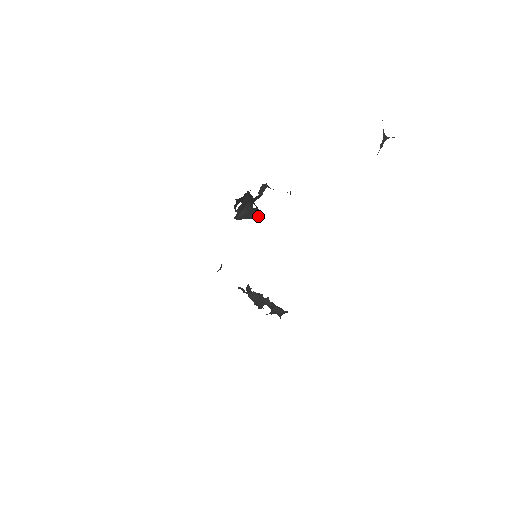
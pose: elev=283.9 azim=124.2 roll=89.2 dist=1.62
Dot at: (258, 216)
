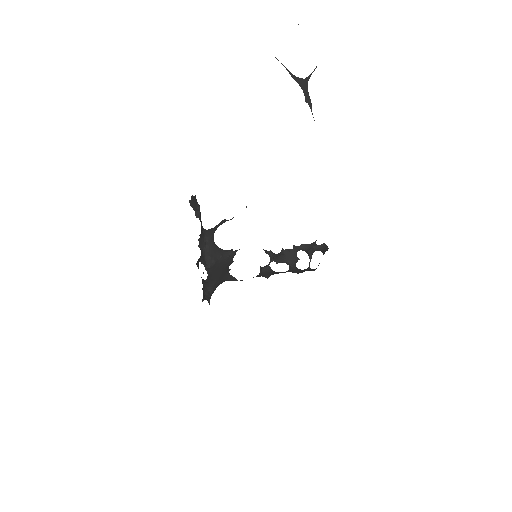
Dot at: (227, 251)
